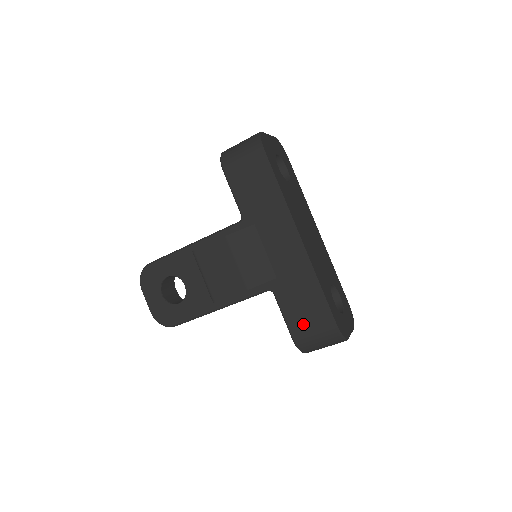
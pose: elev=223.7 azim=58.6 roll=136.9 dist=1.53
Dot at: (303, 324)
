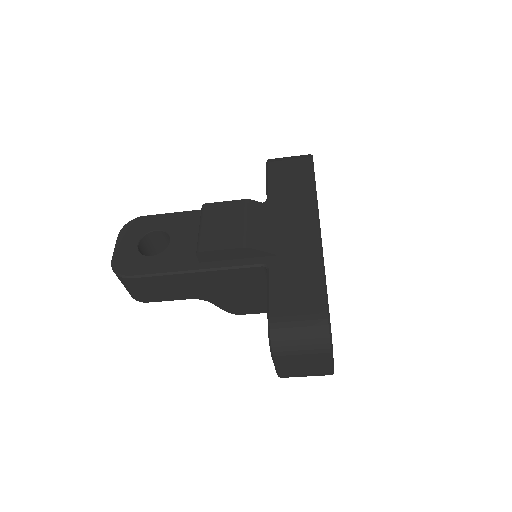
Dot at: (289, 306)
